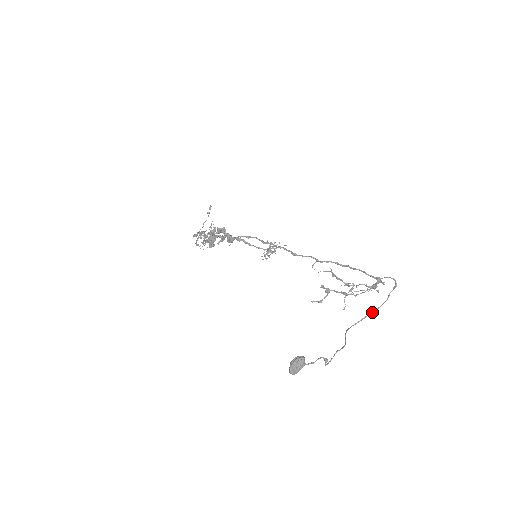
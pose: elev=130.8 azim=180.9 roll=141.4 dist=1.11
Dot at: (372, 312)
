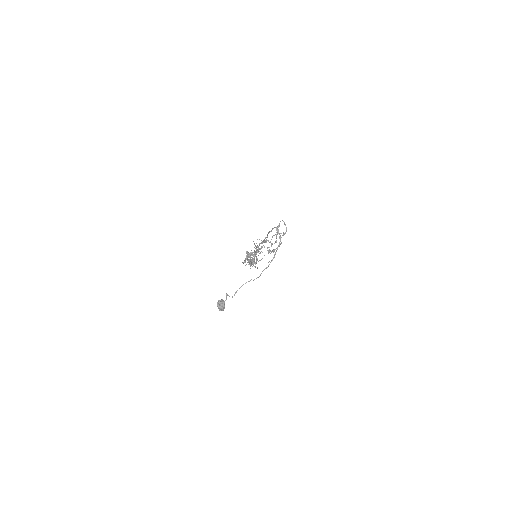
Dot at: (277, 249)
